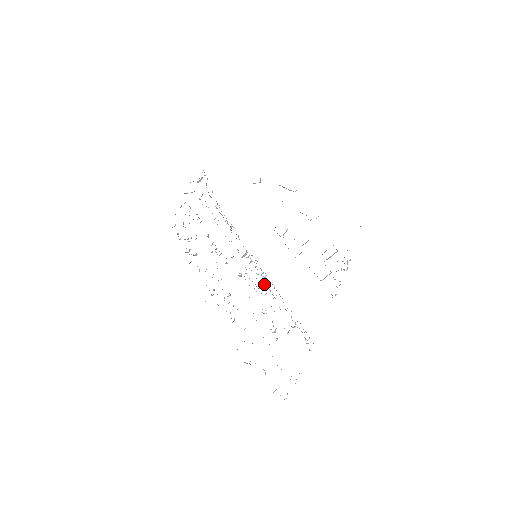
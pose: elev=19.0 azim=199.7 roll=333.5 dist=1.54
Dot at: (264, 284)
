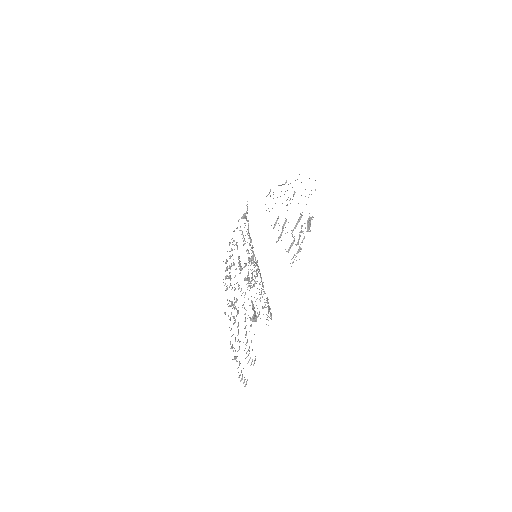
Dot at: (255, 278)
